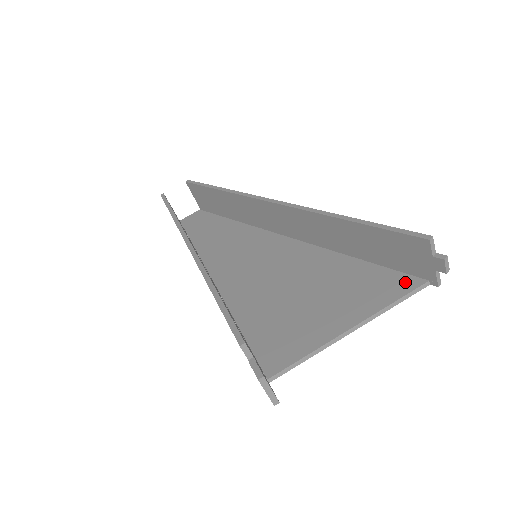
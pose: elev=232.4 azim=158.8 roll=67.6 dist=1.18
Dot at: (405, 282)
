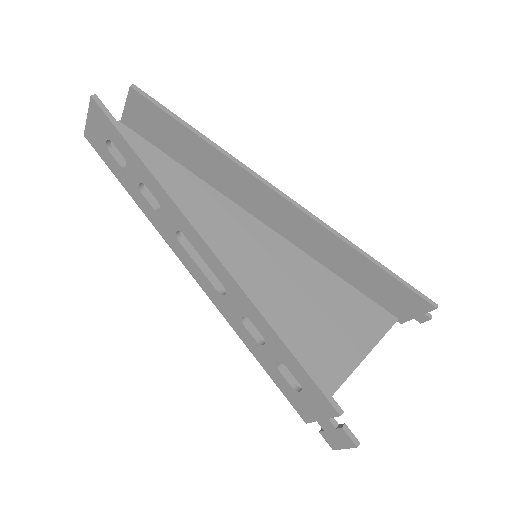
Dot at: (385, 317)
